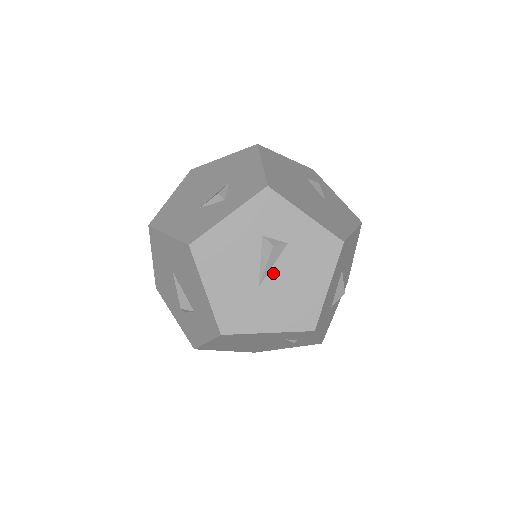
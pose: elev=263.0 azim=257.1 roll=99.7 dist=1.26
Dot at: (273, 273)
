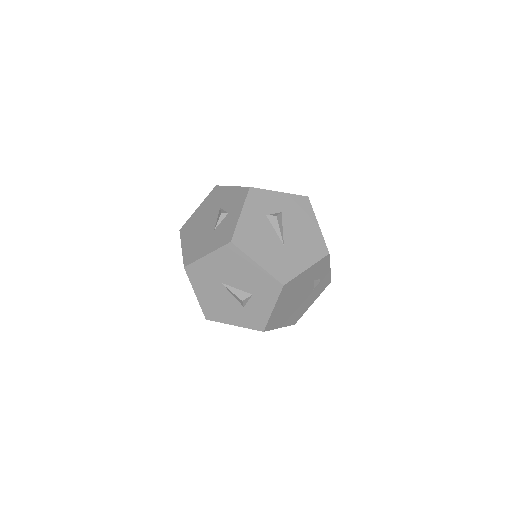
Dot at: (286, 233)
